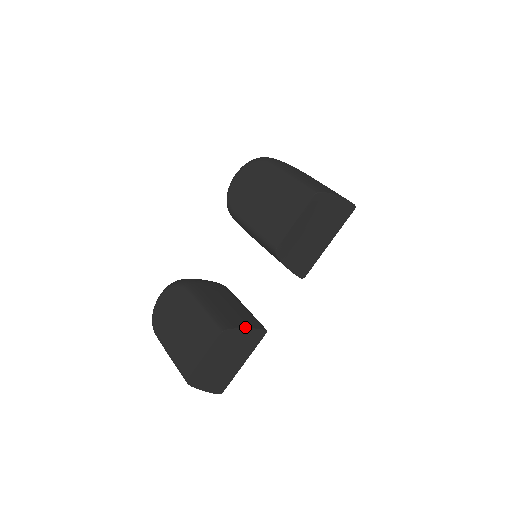
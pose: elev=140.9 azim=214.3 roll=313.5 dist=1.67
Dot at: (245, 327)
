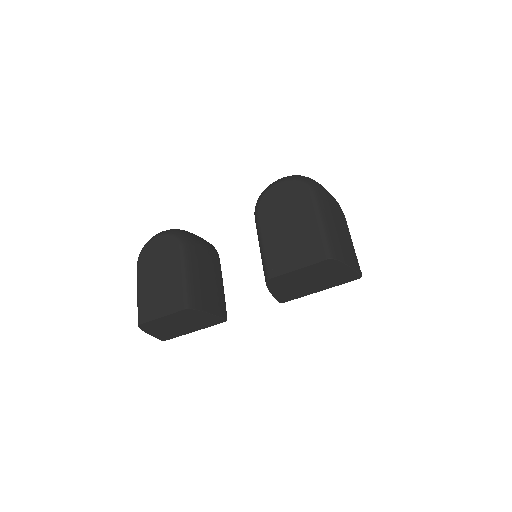
Dot at: (210, 312)
